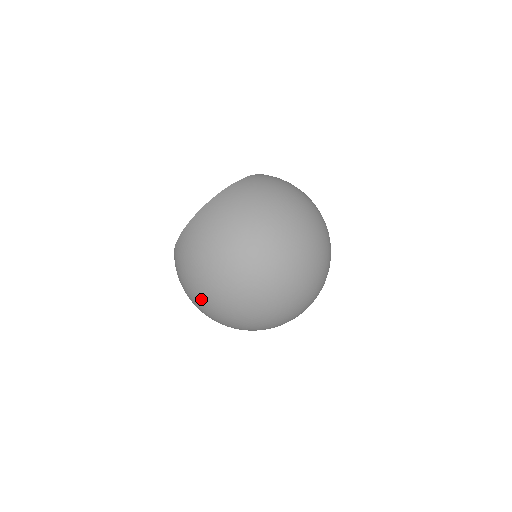
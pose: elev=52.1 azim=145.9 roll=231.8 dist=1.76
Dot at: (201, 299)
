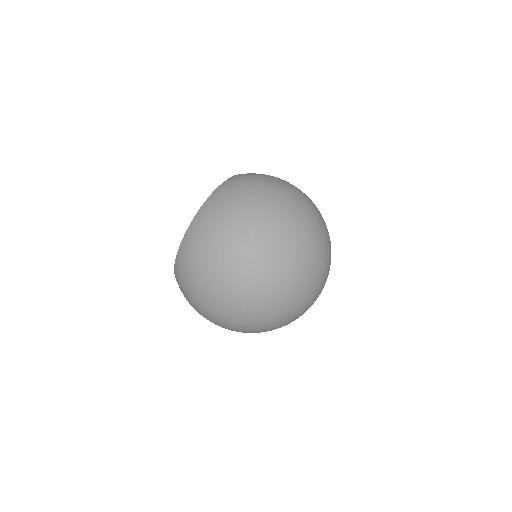
Dot at: (214, 320)
